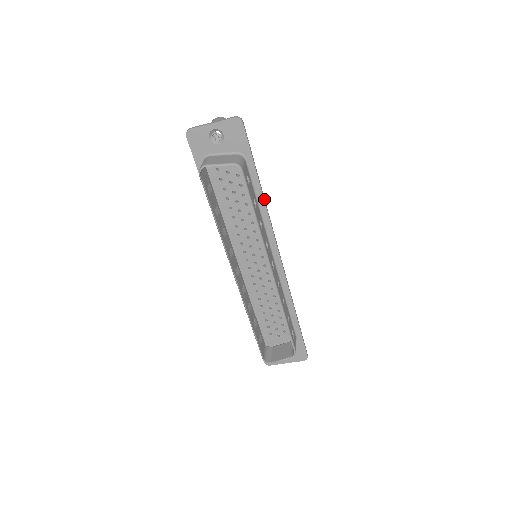
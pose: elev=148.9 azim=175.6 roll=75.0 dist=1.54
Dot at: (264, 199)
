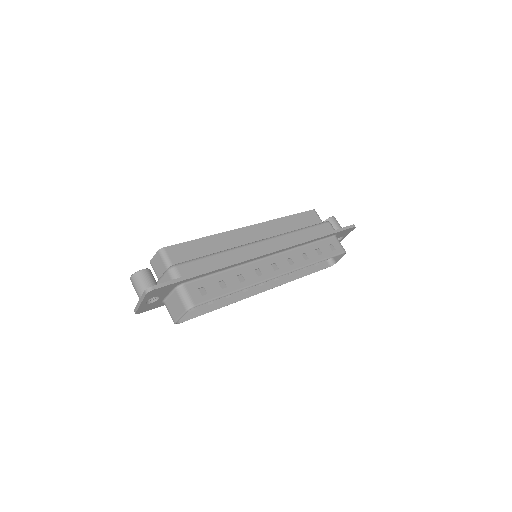
Dot at: (221, 267)
